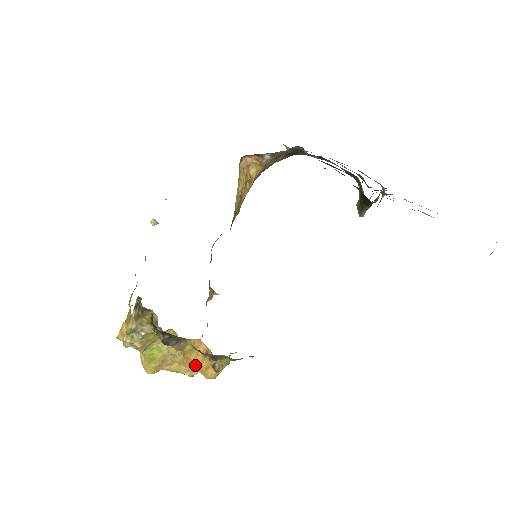
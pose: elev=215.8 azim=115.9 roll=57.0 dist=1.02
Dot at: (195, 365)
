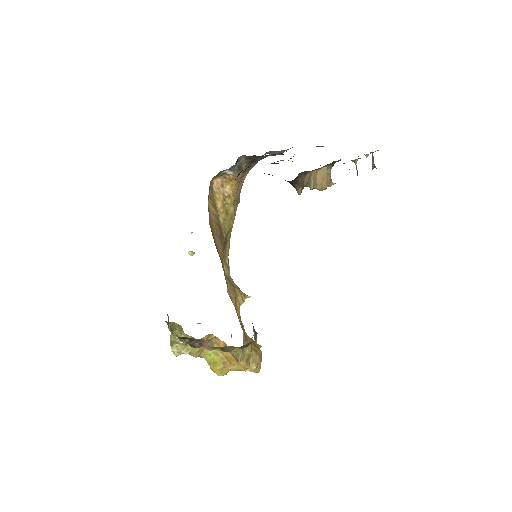
Dot at: (231, 360)
